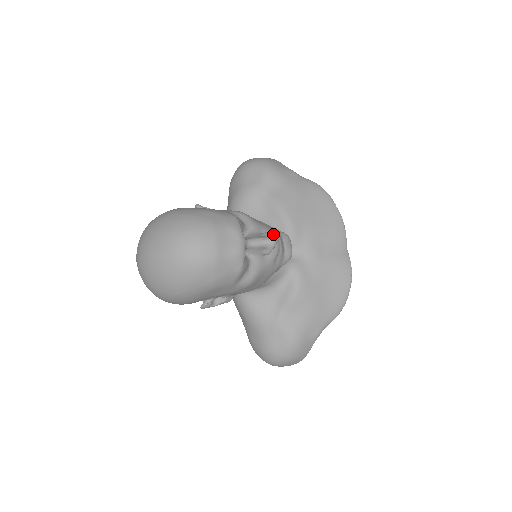
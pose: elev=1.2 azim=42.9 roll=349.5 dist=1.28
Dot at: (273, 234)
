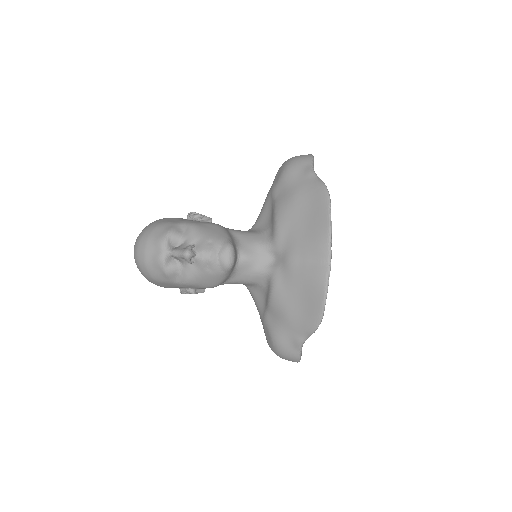
Dot at: (204, 246)
